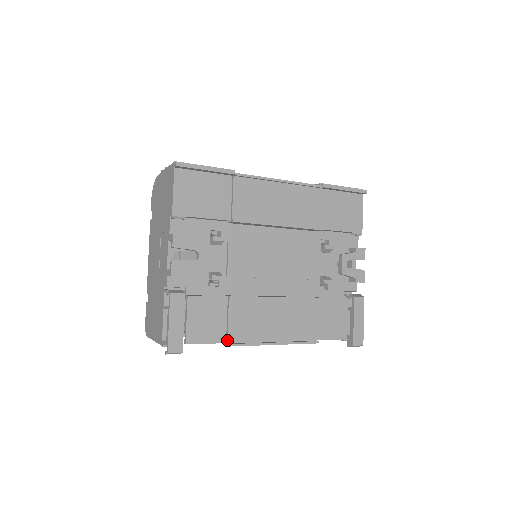
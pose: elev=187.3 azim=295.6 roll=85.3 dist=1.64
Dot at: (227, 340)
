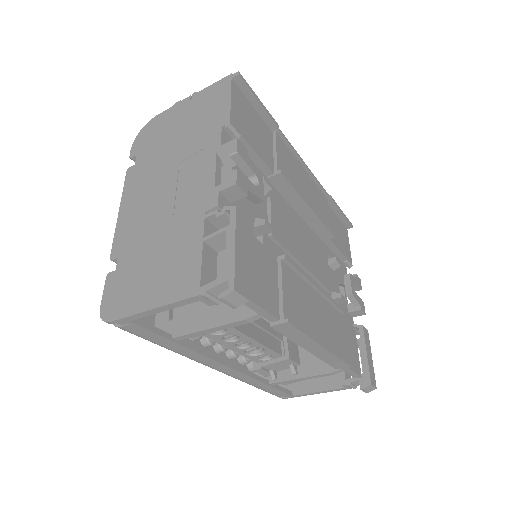
Dot at: (283, 314)
